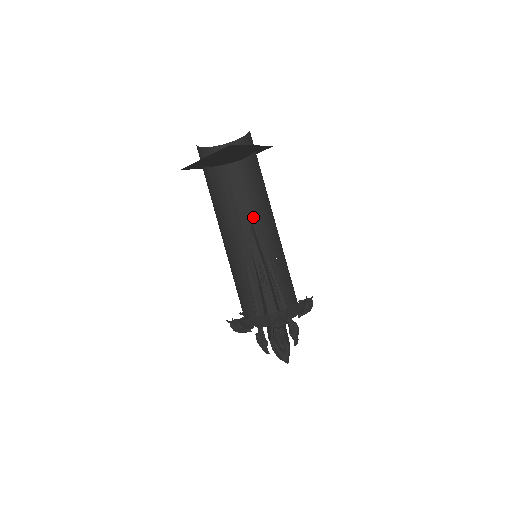
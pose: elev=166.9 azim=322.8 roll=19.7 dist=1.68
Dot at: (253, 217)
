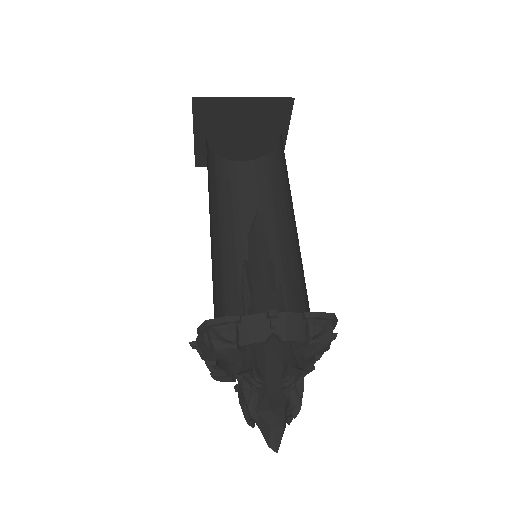
Dot at: (286, 212)
